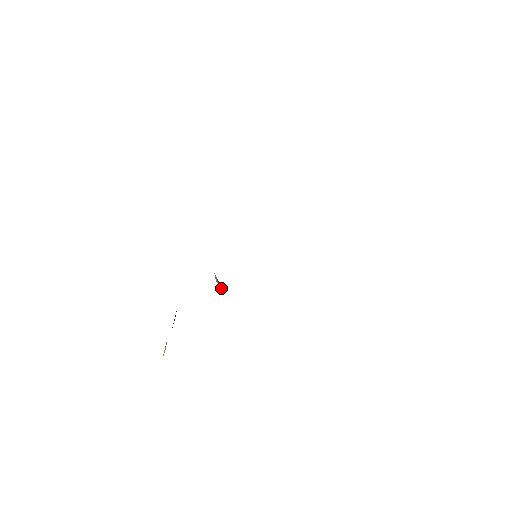
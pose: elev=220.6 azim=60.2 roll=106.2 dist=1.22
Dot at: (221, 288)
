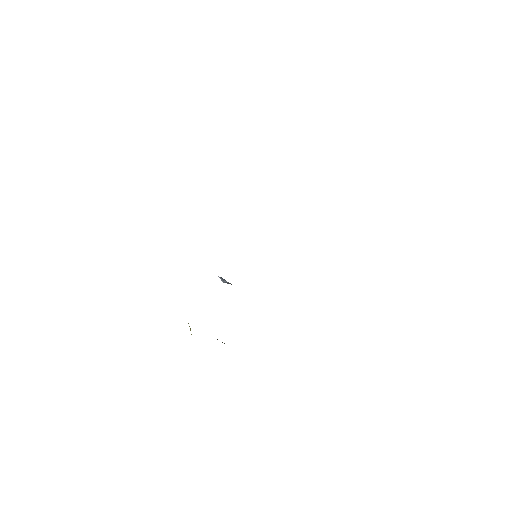
Dot at: (227, 282)
